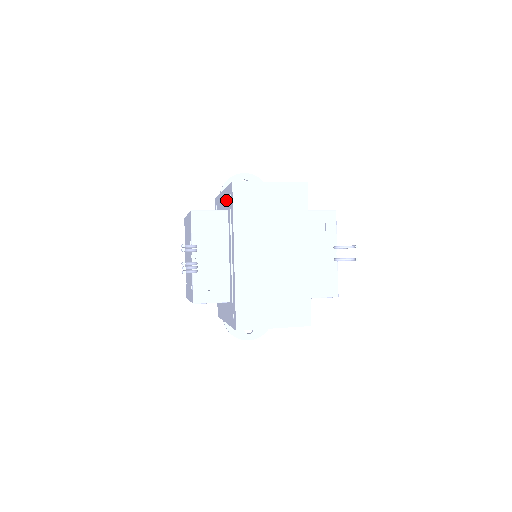
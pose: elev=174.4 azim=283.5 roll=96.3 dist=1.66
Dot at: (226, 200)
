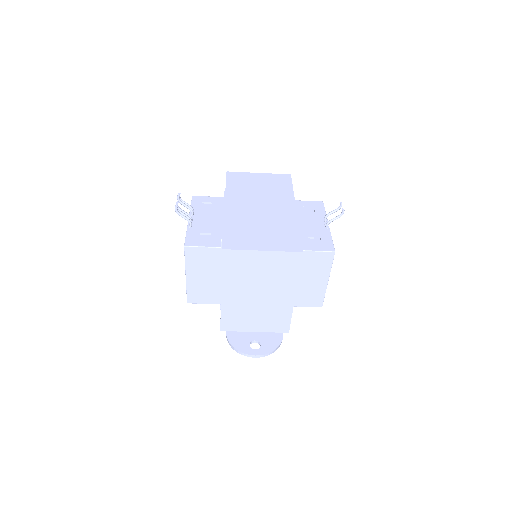
Dot at: occluded
